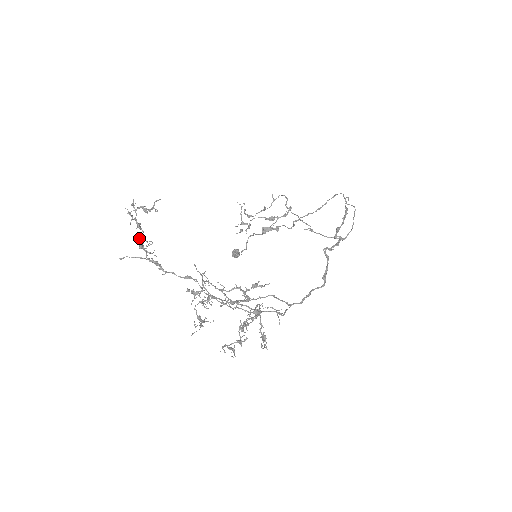
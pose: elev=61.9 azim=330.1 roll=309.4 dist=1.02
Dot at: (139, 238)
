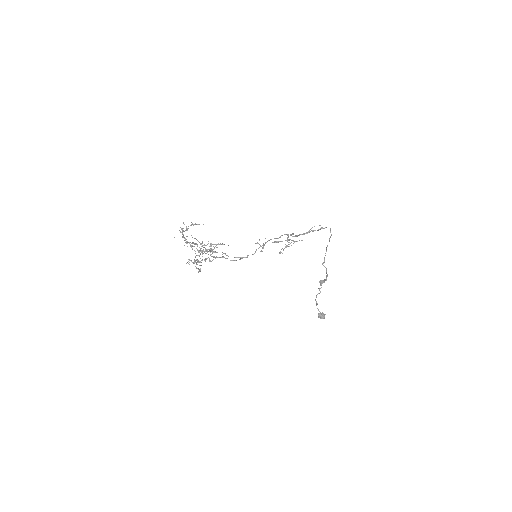
Dot at: occluded
